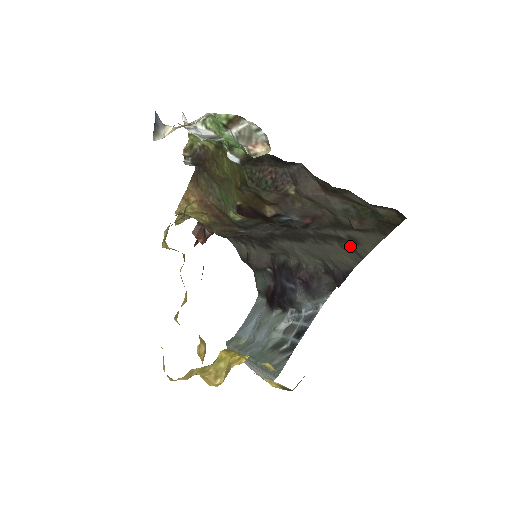
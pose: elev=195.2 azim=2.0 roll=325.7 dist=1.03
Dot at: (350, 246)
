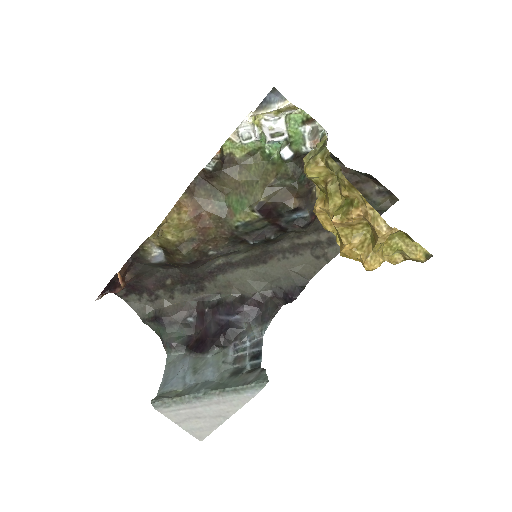
Dot at: (322, 251)
